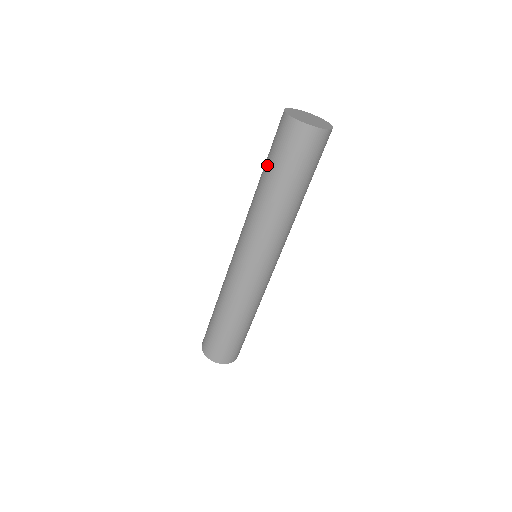
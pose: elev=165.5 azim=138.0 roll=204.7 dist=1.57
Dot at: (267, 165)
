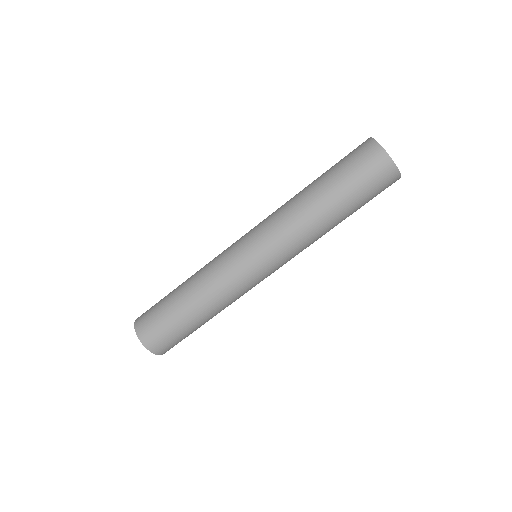
Dot at: (330, 177)
